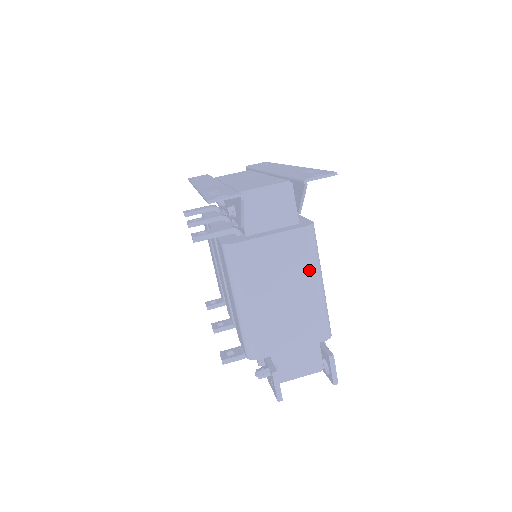
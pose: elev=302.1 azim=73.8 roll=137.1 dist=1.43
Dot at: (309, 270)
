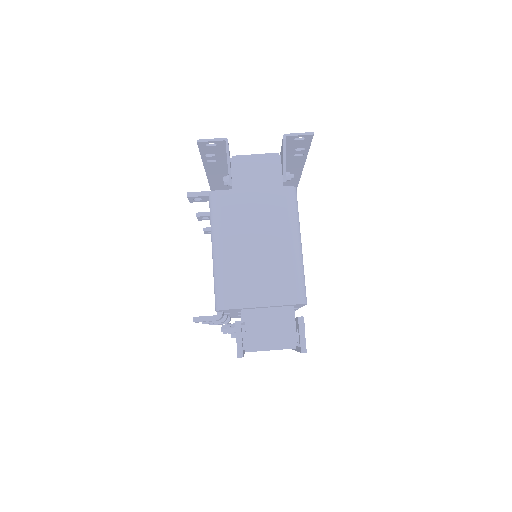
Dot at: (286, 227)
